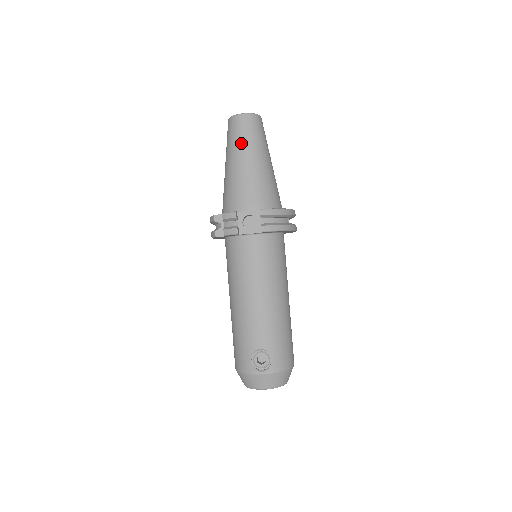
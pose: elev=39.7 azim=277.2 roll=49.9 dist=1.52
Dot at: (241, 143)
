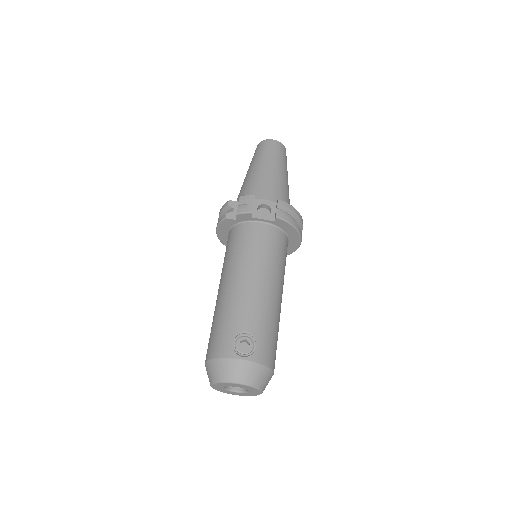
Dot at: (268, 156)
